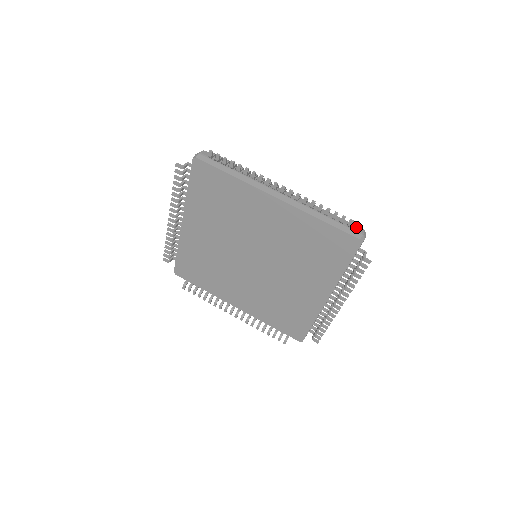
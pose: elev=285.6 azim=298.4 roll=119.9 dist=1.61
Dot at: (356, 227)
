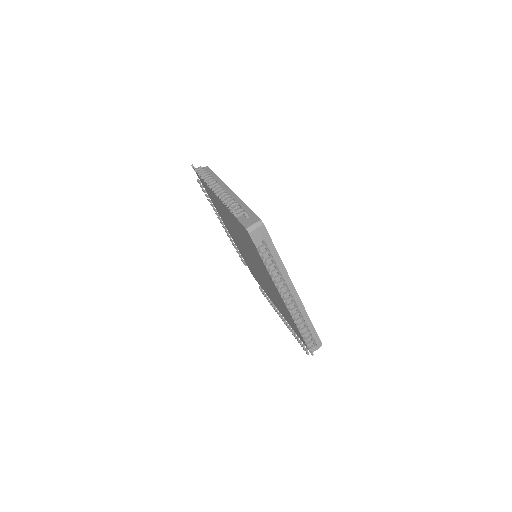
Dot at: (255, 218)
